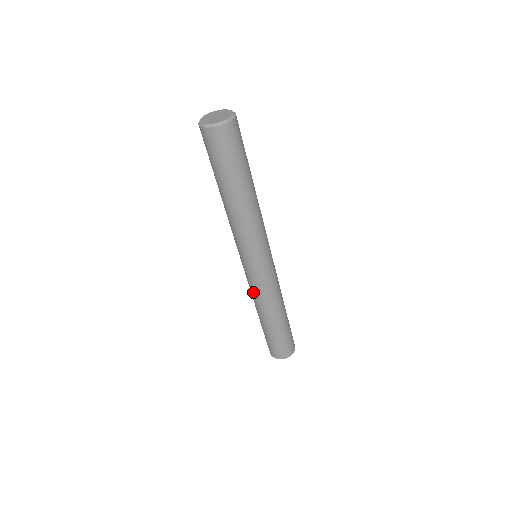
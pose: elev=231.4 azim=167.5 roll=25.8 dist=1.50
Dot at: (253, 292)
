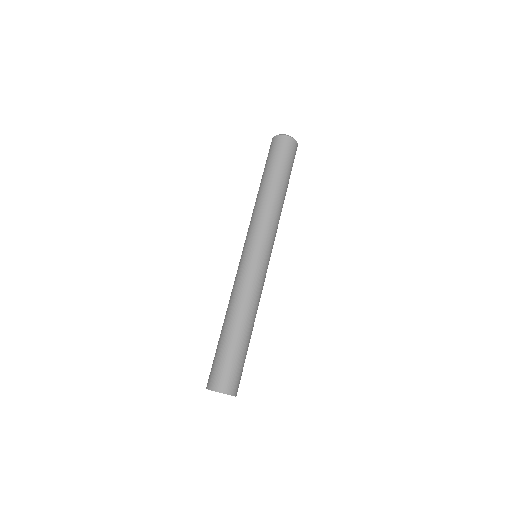
Dot at: (248, 286)
